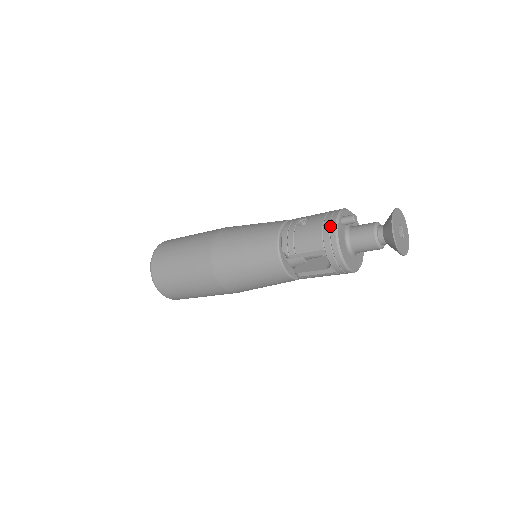
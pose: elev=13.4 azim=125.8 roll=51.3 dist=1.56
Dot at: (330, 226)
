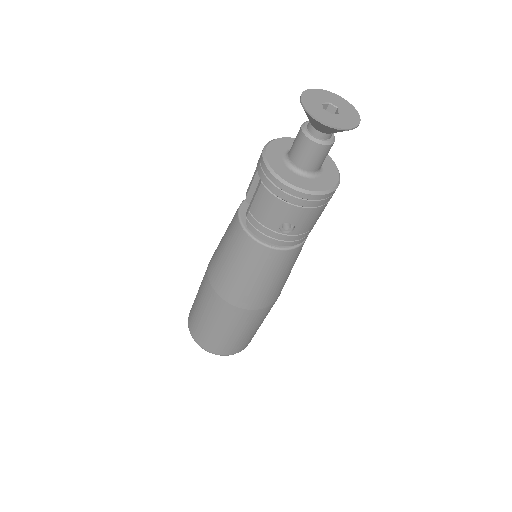
Dot at: occluded
